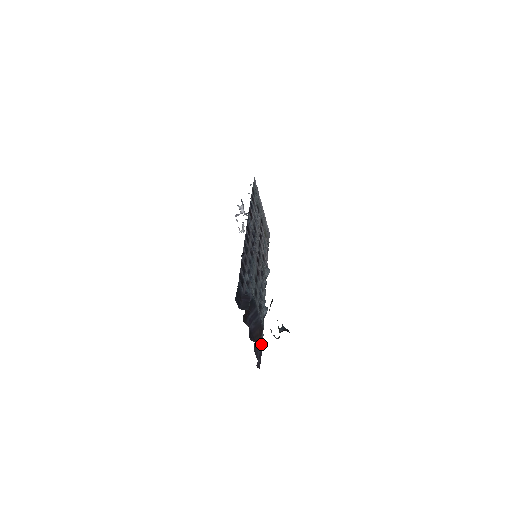
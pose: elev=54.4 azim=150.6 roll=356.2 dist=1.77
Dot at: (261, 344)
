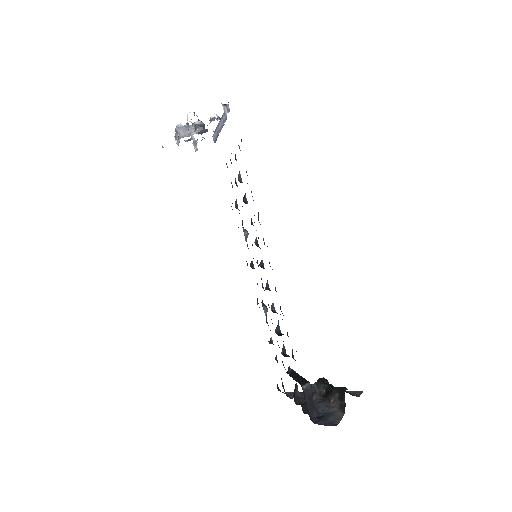
Dot at: (300, 397)
